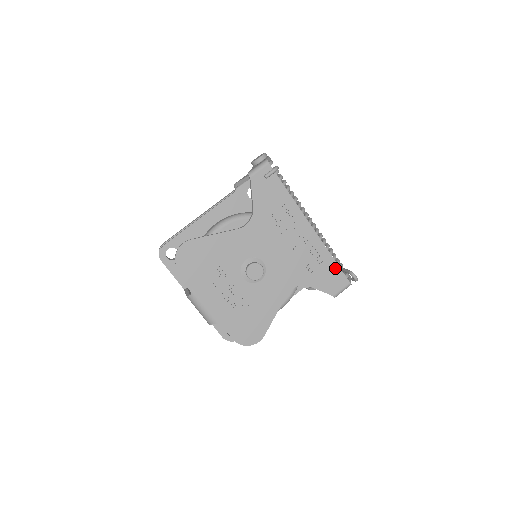
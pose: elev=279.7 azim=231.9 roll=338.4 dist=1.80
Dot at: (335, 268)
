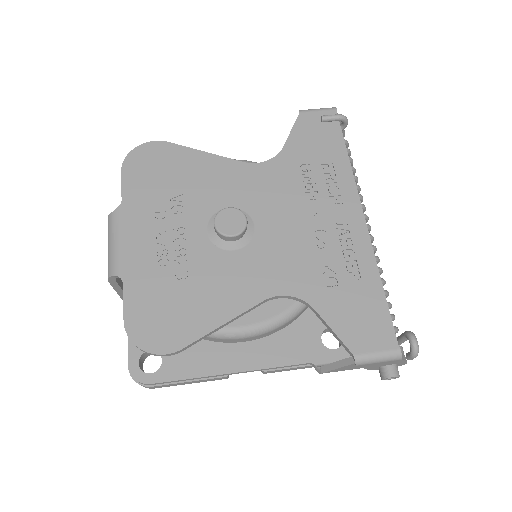
Dot at: (379, 305)
